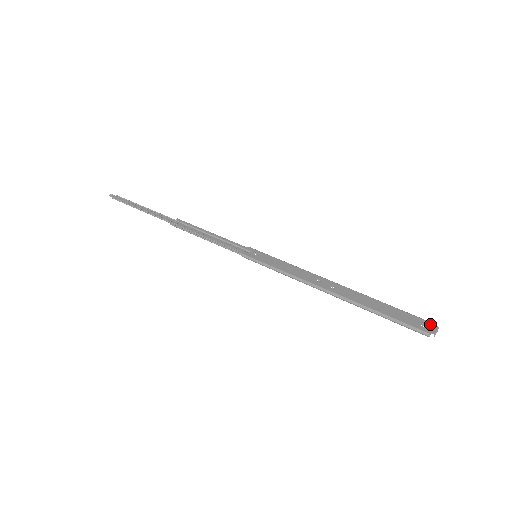
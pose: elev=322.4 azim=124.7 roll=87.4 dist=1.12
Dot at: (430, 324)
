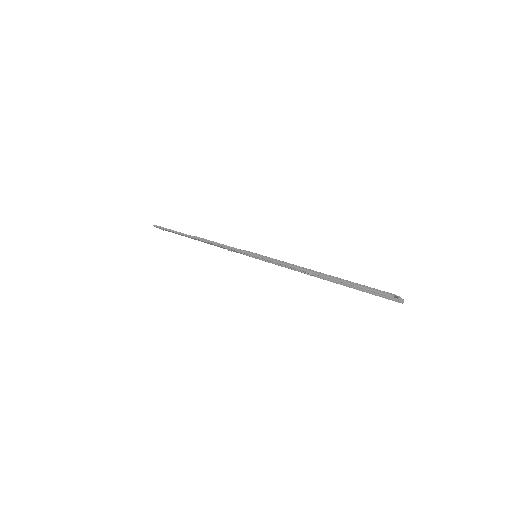
Dot at: (396, 297)
